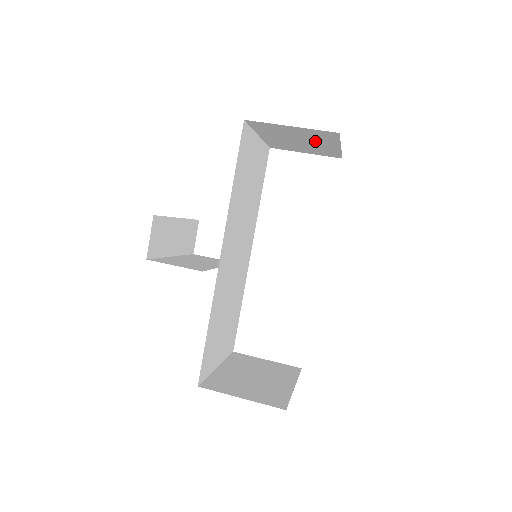
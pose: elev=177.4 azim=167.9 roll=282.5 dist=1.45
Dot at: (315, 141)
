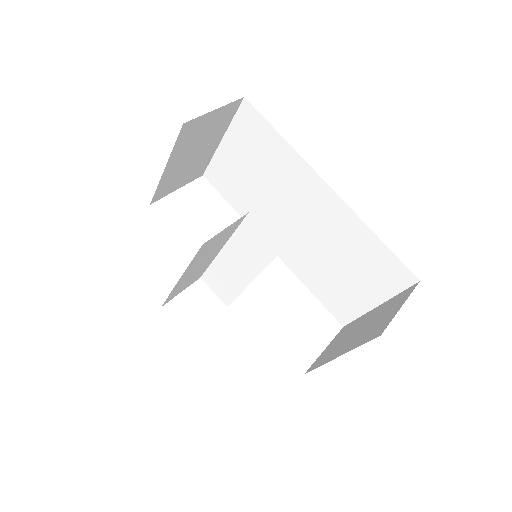
Dot at: (209, 140)
